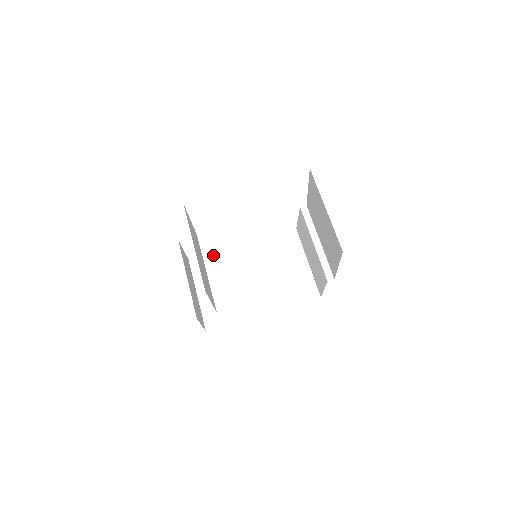
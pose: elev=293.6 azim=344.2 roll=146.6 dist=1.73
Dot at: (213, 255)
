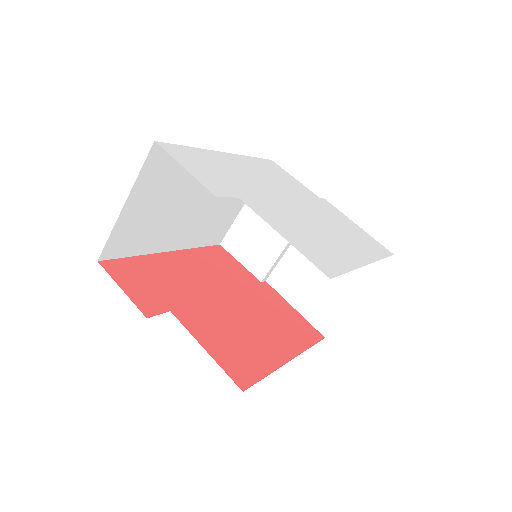
Dot at: occluded
